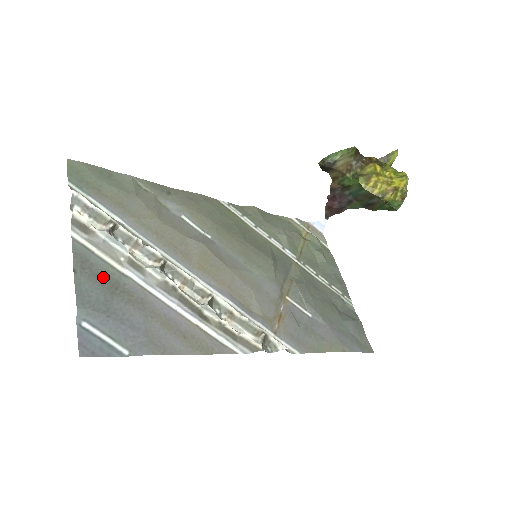
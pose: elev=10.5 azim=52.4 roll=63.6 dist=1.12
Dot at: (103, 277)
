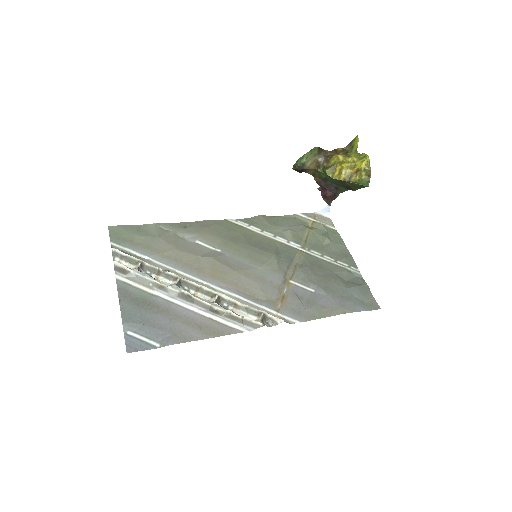
Dot at: (139, 300)
